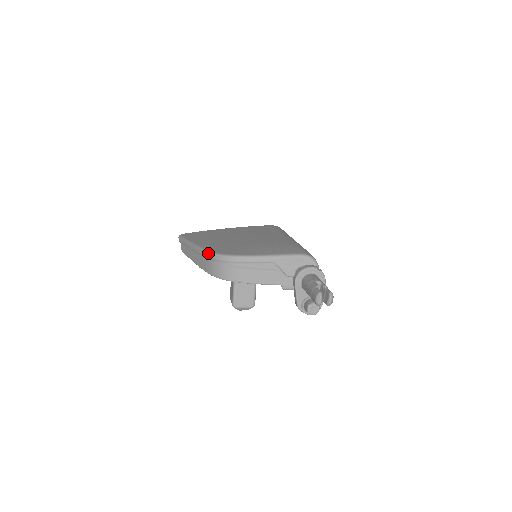
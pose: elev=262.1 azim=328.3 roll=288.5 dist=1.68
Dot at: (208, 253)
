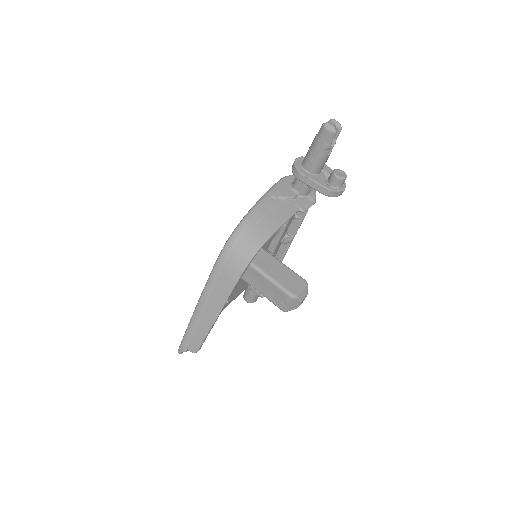
Dot at: (217, 262)
